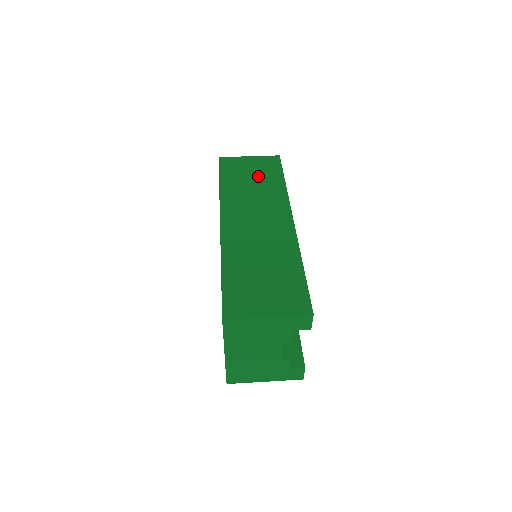
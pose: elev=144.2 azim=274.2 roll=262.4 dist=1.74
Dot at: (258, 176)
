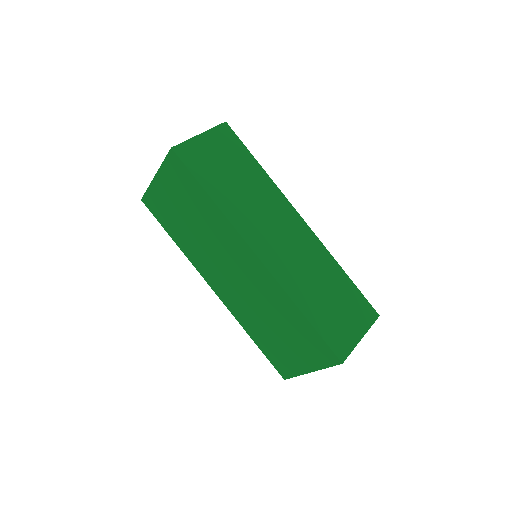
Dot at: (234, 167)
